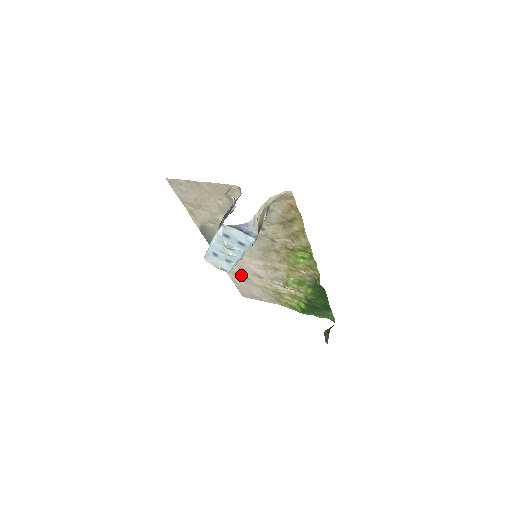
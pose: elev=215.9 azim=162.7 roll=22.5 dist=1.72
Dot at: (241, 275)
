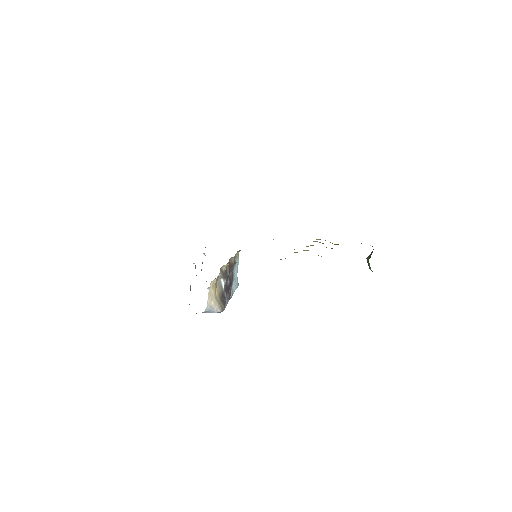
Dot at: occluded
